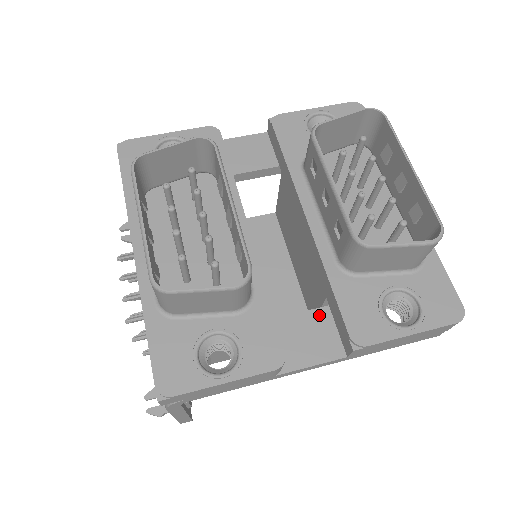
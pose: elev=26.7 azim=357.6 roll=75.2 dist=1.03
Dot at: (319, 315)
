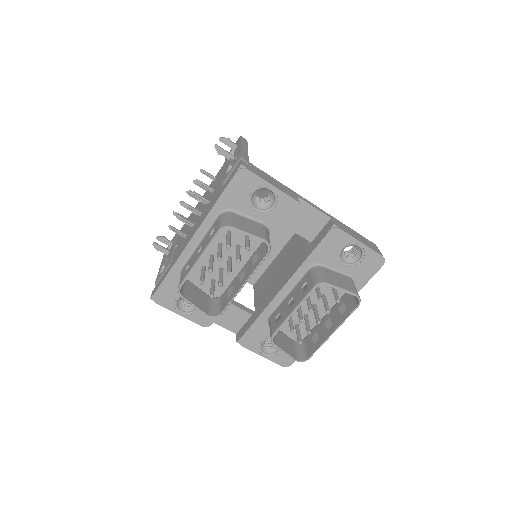
Dot at: (244, 314)
